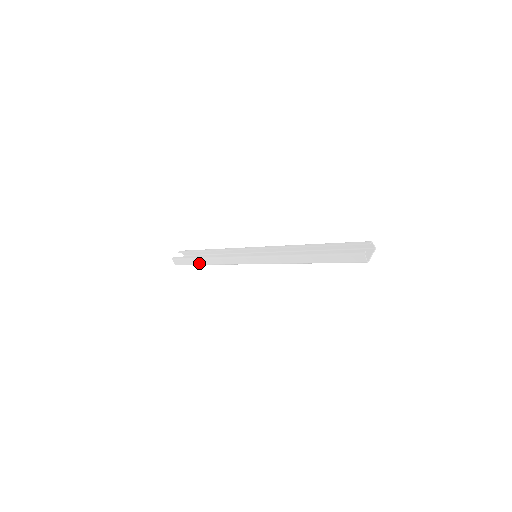
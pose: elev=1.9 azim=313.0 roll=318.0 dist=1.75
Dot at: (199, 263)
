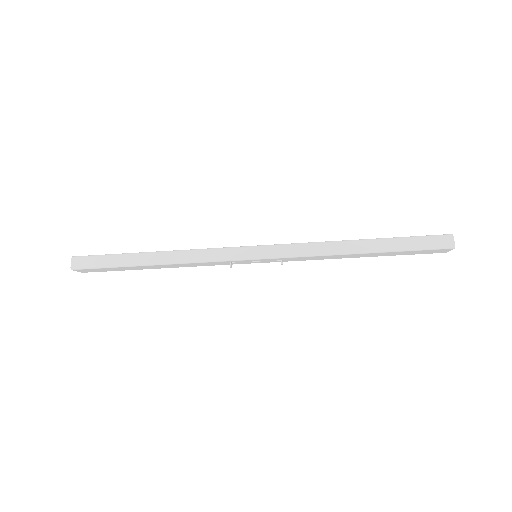
Dot at: (136, 261)
